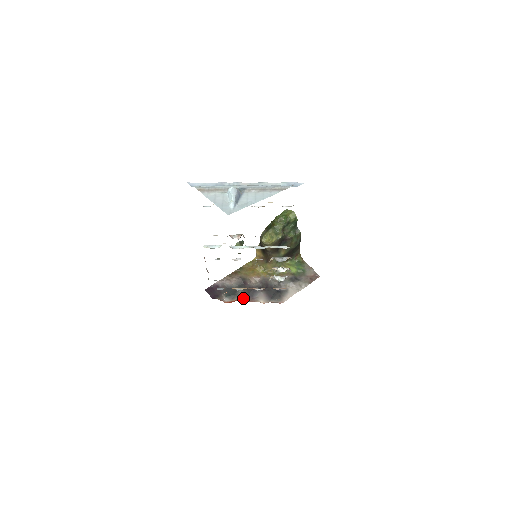
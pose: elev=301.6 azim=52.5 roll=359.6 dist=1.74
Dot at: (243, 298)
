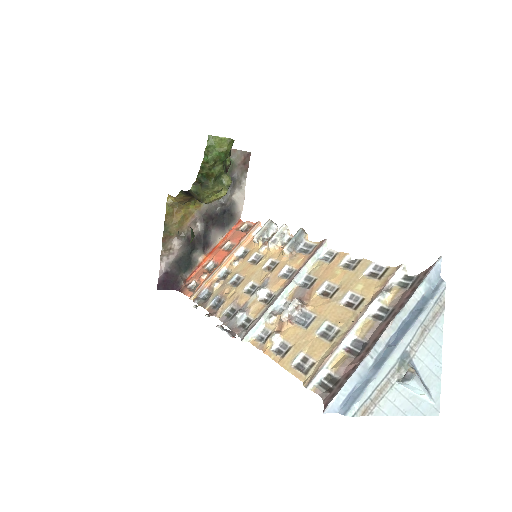
Dot at: (211, 262)
